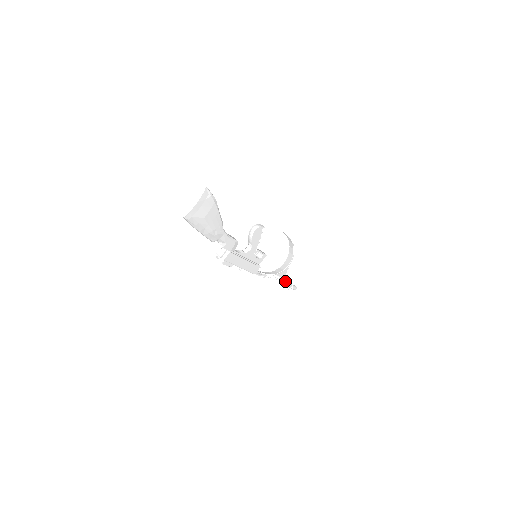
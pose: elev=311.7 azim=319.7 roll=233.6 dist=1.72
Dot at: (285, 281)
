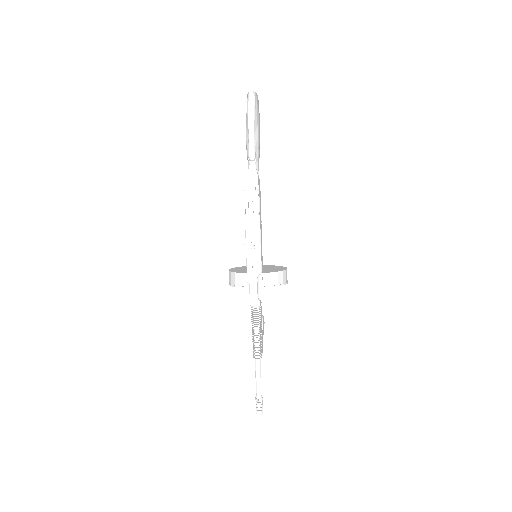
Dot at: (258, 370)
